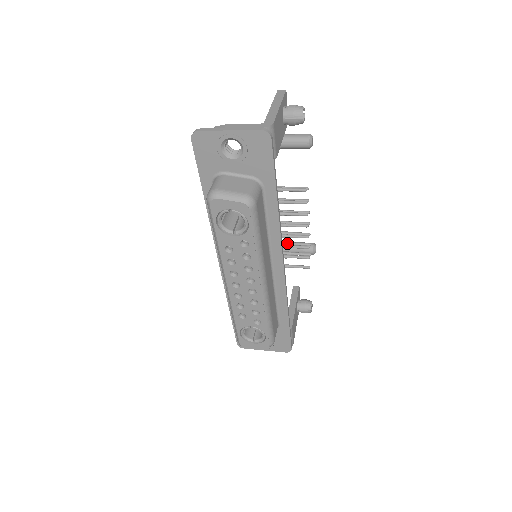
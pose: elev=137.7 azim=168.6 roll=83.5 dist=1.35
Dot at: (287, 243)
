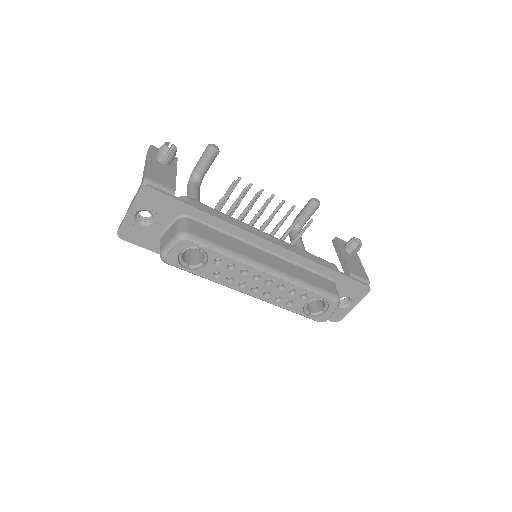
Dot at: occluded
